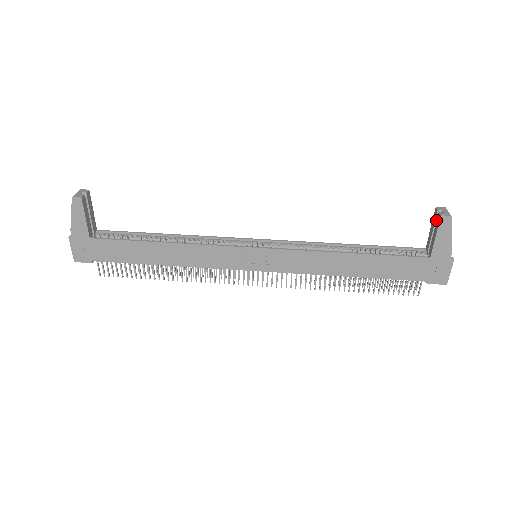
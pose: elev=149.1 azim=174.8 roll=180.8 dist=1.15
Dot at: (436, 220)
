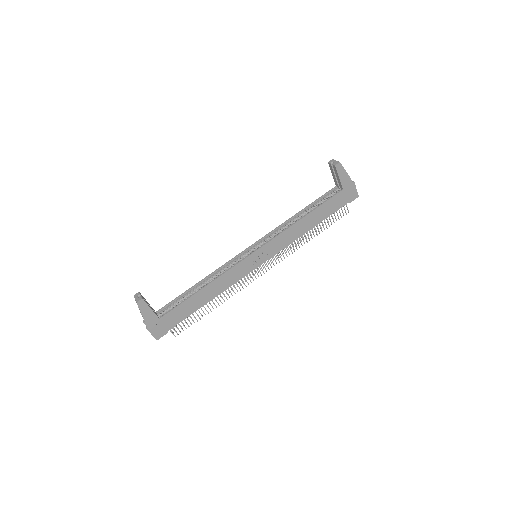
Dot at: (333, 169)
